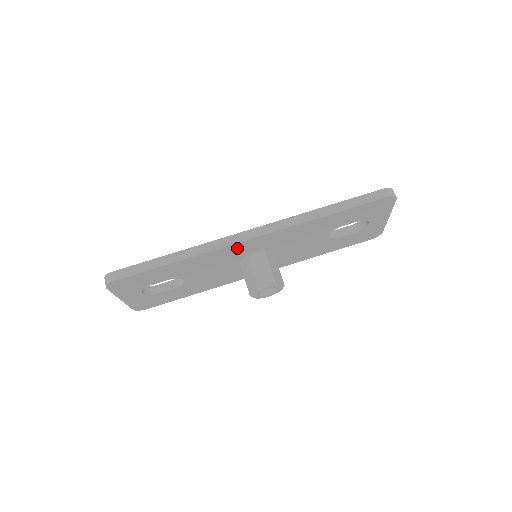
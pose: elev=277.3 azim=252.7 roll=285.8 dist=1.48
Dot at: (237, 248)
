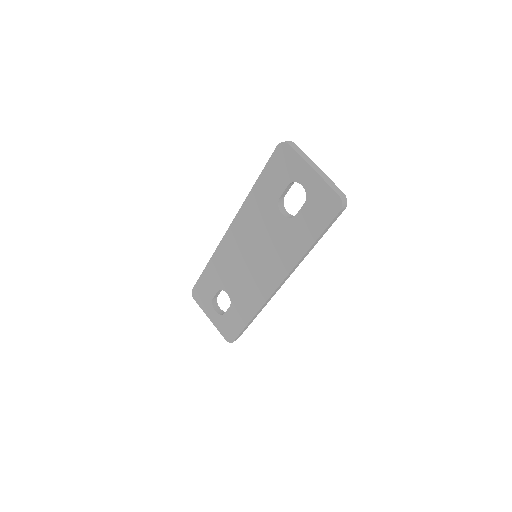
Dot at: occluded
